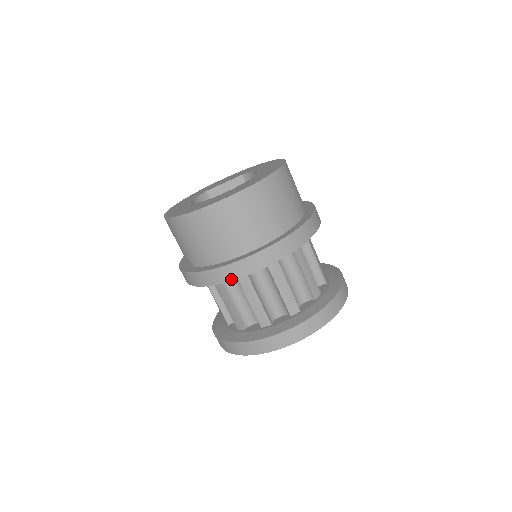
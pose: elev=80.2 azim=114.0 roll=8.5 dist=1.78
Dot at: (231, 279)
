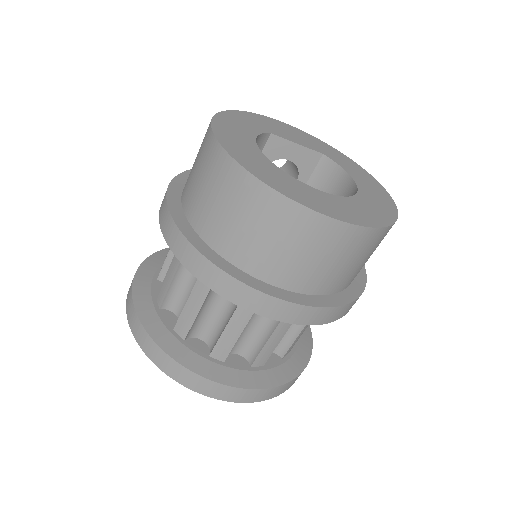
Dot at: (247, 307)
